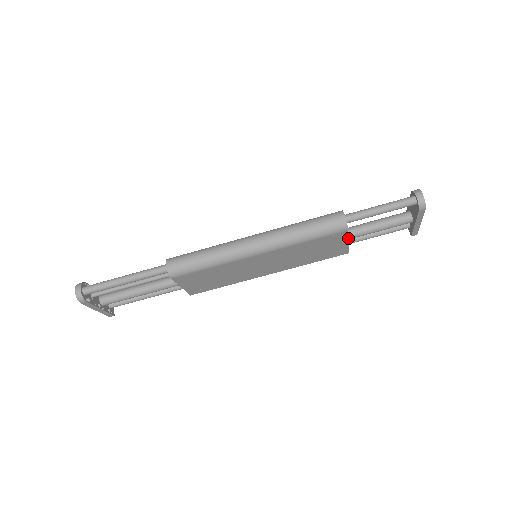
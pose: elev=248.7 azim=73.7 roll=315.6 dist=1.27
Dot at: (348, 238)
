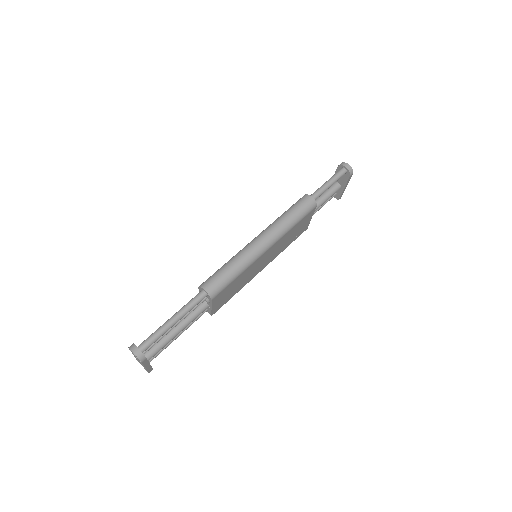
Dot at: occluded
